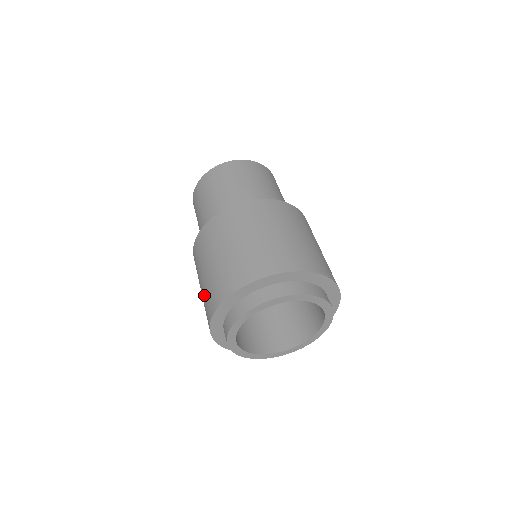
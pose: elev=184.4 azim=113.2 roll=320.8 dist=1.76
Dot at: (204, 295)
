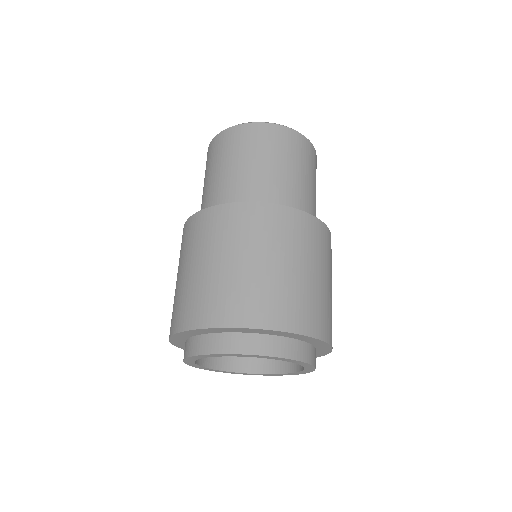
Dot at: occluded
